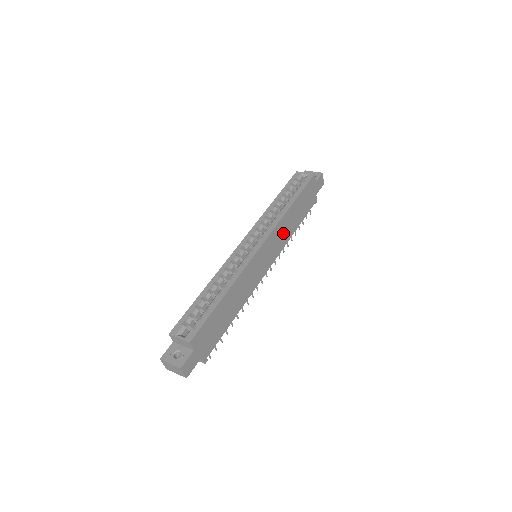
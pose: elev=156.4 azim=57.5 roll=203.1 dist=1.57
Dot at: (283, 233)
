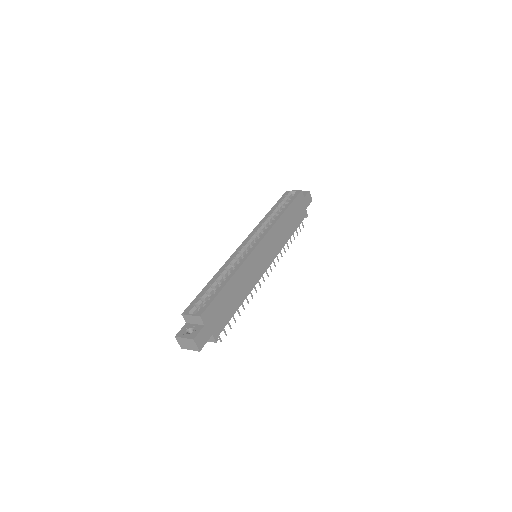
Dot at: (278, 237)
